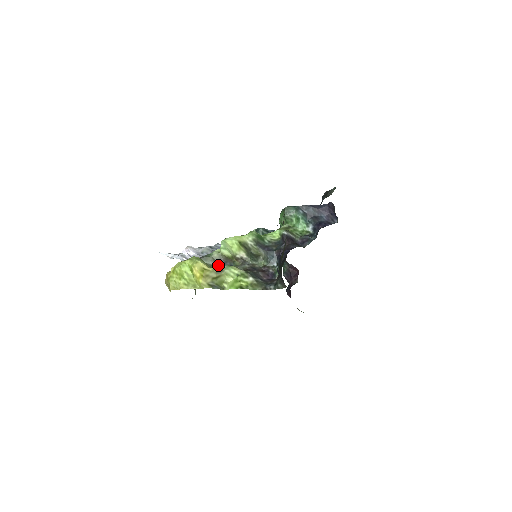
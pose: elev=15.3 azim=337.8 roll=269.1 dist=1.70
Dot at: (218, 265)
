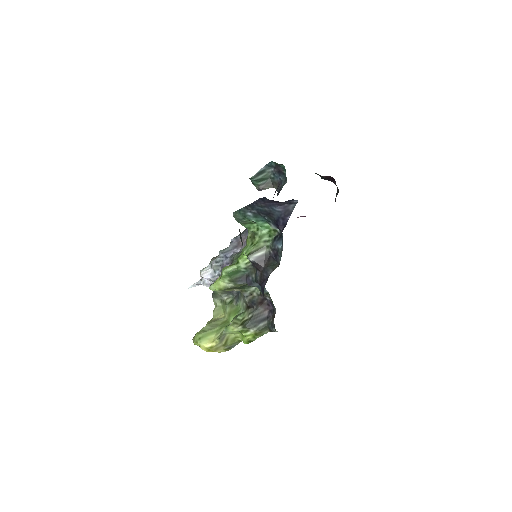
Dot at: (229, 296)
